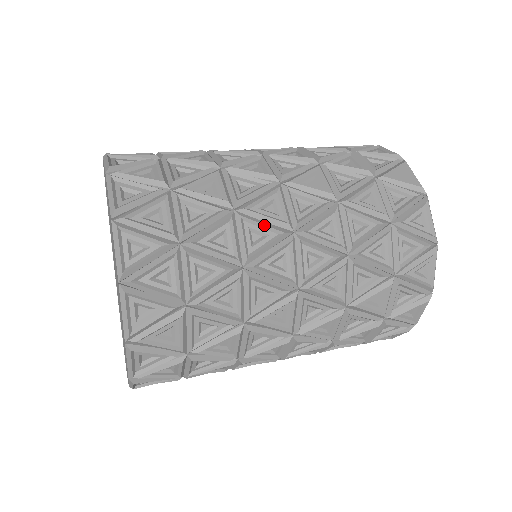
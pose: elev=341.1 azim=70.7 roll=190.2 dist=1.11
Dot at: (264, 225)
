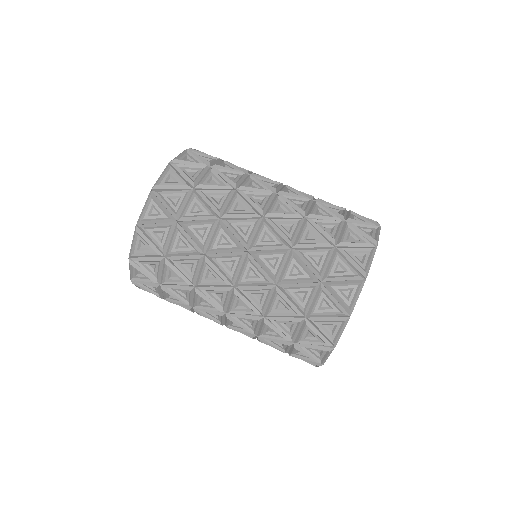
Dot at: (231, 237)
